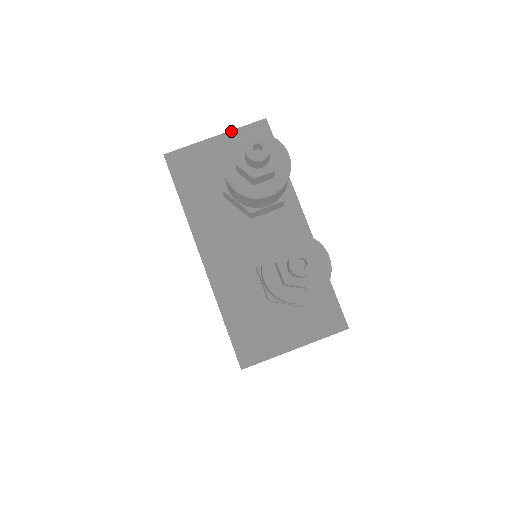
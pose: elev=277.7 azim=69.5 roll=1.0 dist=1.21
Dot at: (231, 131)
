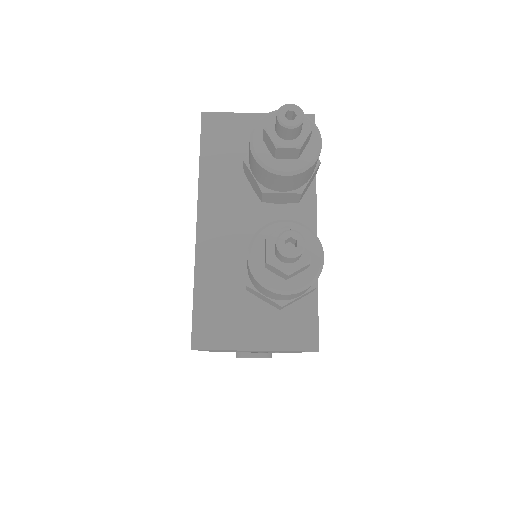
Dot at: occluded
